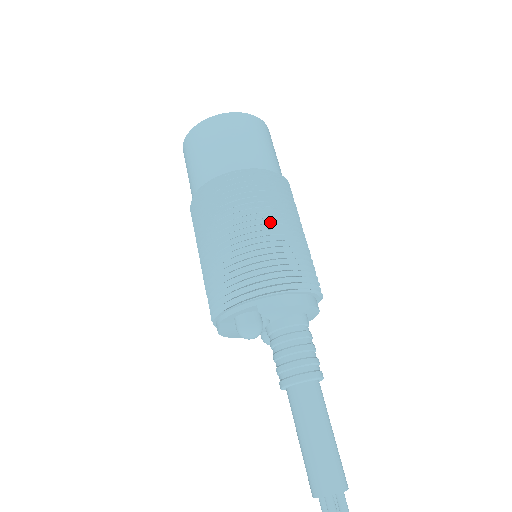
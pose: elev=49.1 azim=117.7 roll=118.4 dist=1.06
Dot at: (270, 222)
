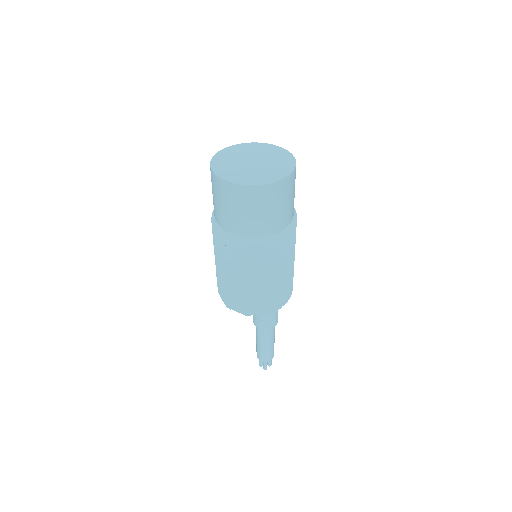
Dot at: (282, 267)
